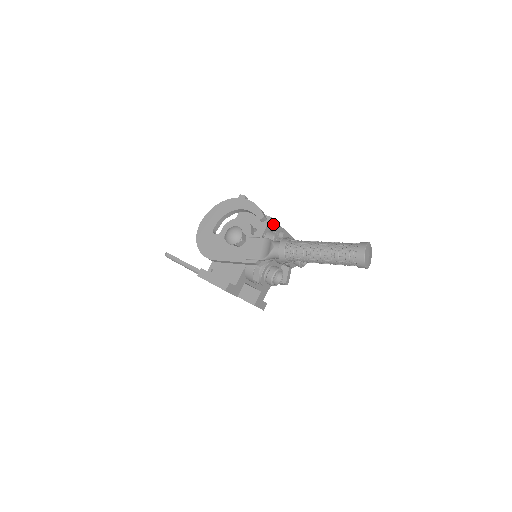
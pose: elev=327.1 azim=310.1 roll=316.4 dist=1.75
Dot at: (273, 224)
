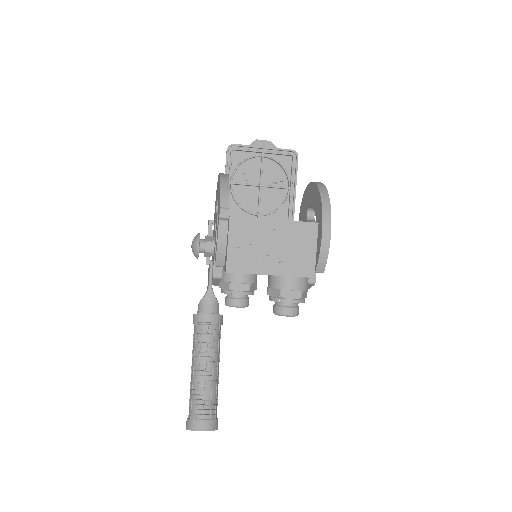
Dot at: (238, 272)
